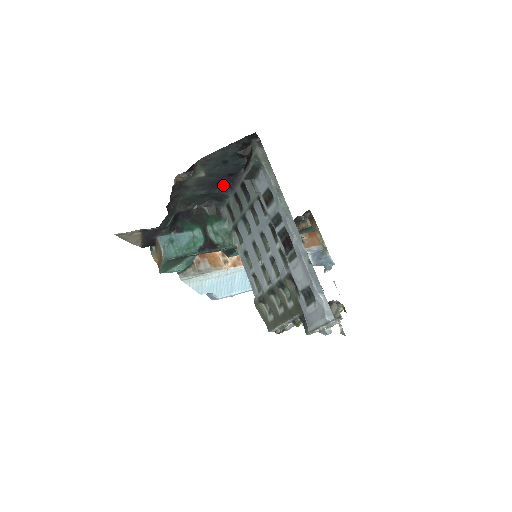
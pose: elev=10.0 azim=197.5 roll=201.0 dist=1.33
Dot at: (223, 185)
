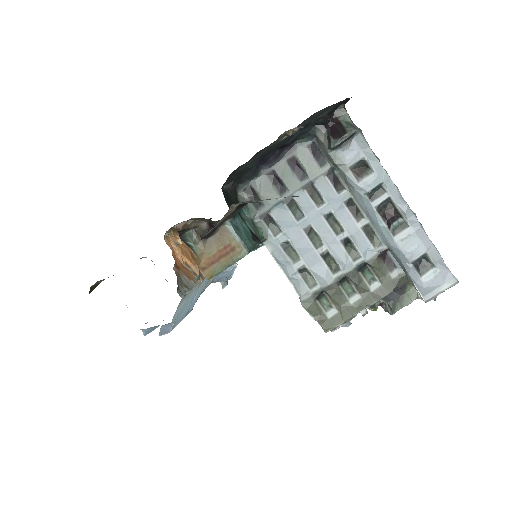
Dot at: (262, 160)
